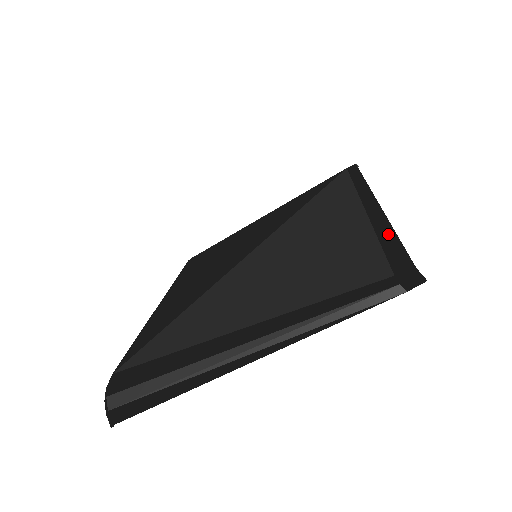
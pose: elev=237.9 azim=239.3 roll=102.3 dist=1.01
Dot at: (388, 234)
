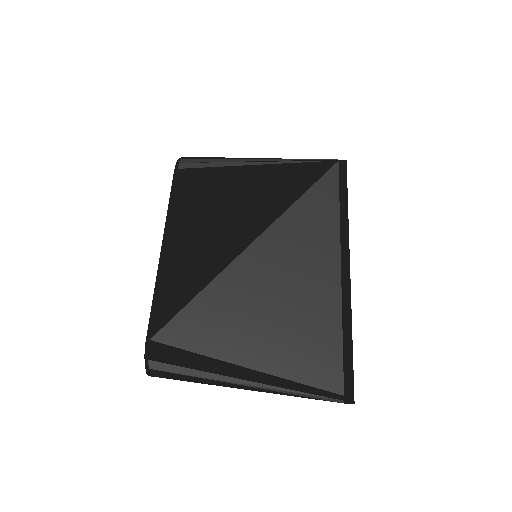
Dot at: (349, 343)
